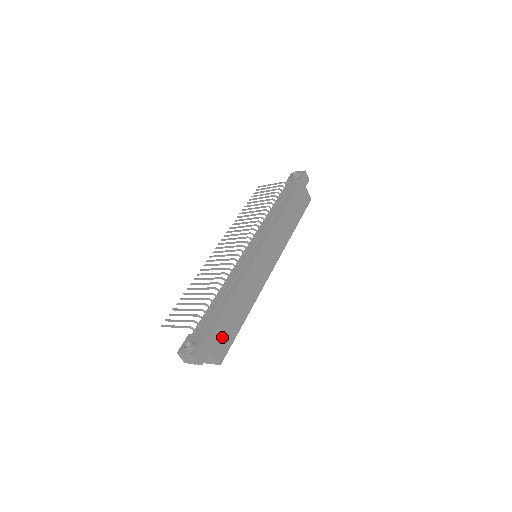
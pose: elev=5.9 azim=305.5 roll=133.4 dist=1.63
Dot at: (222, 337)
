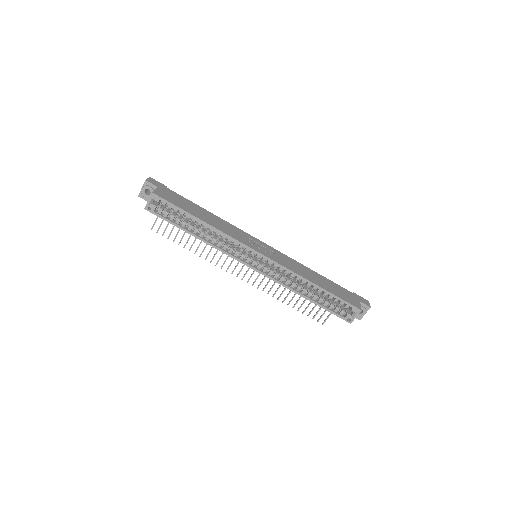
Dot at: (173, 198)
